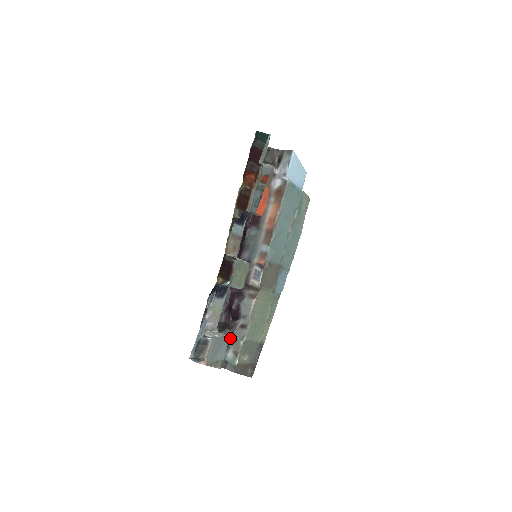
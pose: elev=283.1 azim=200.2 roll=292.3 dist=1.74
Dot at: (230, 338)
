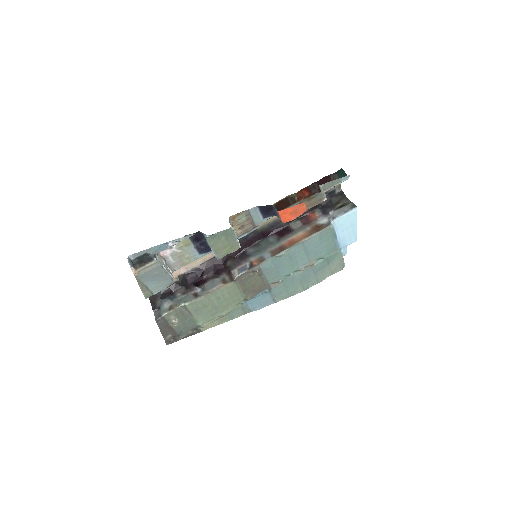
Dot at: (180, 295)
